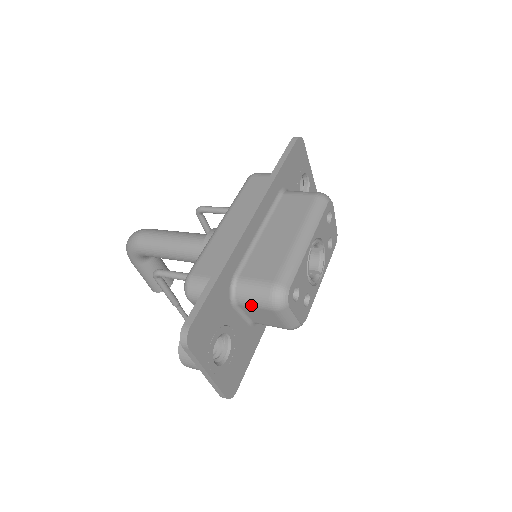
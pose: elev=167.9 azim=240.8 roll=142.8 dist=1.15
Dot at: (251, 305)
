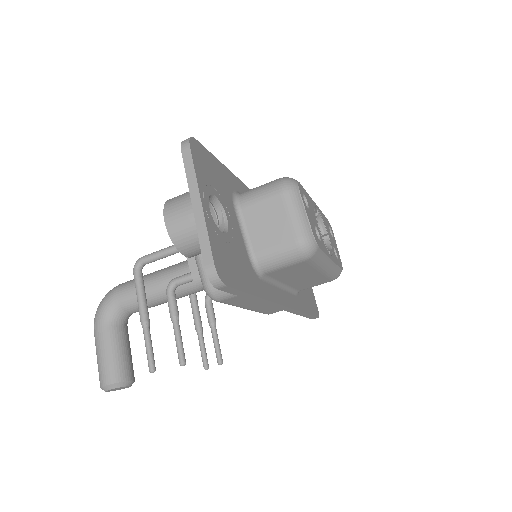
Dot at: (256, 199)
